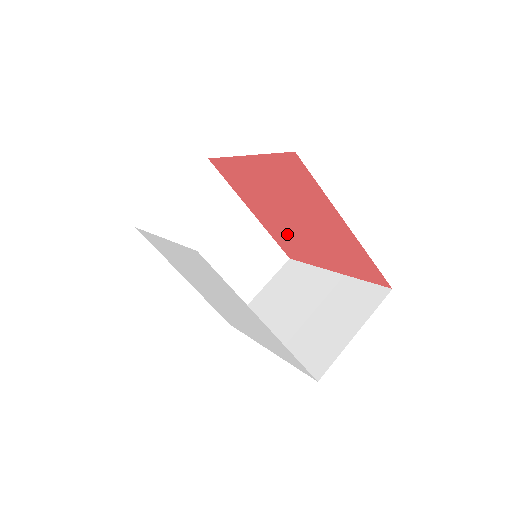
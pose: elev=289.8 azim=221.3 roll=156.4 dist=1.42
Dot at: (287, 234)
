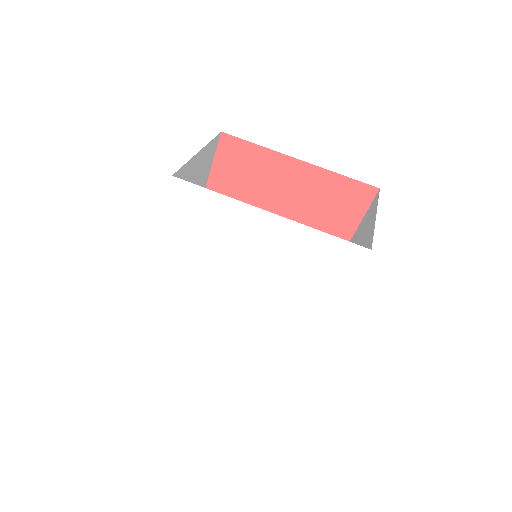
Dot at: occluded
